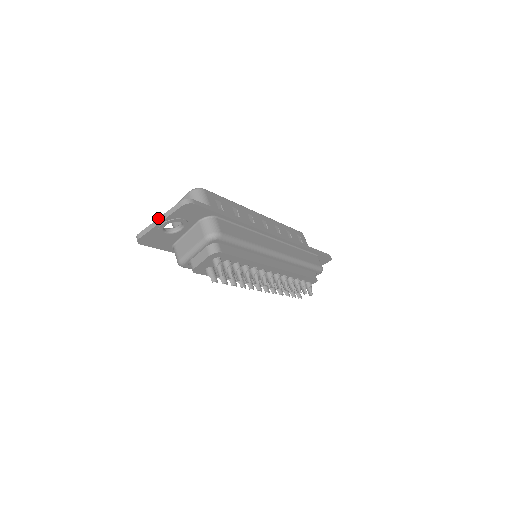
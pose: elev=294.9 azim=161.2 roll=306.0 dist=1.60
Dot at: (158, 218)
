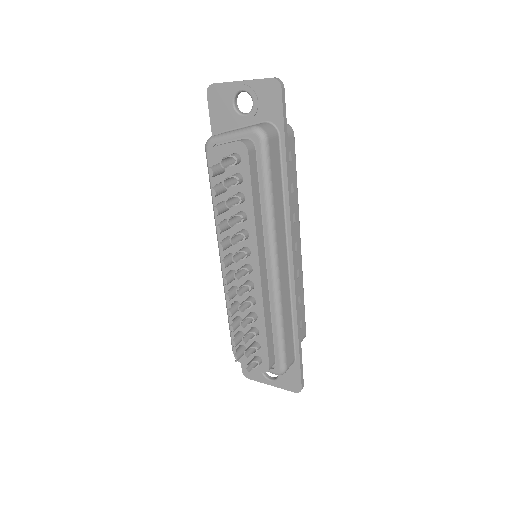
Dot at: (244, 80)
